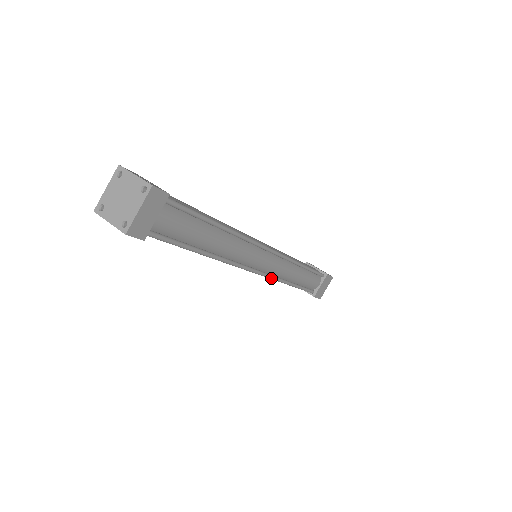
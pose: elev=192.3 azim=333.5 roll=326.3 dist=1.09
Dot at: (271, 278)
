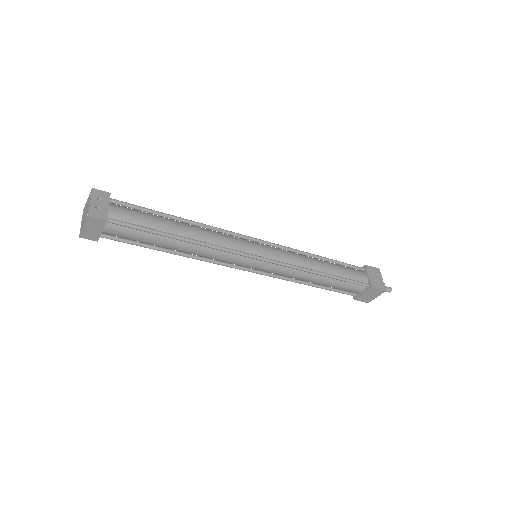
Dot at: (271, 276)
